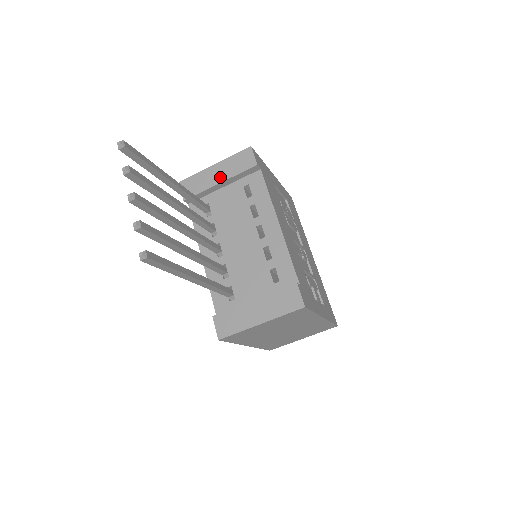
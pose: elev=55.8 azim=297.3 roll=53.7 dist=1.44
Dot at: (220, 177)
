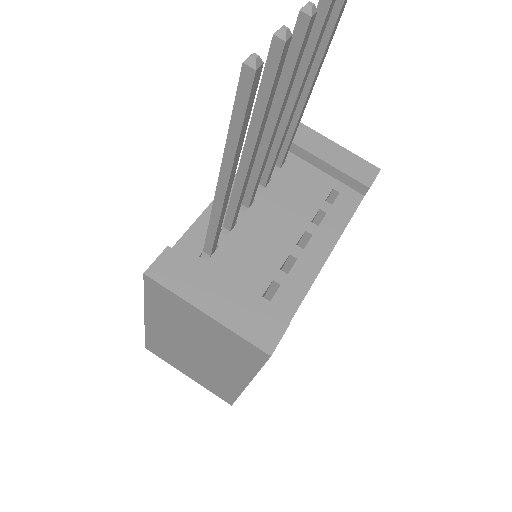
Dot at: (326, 155)
